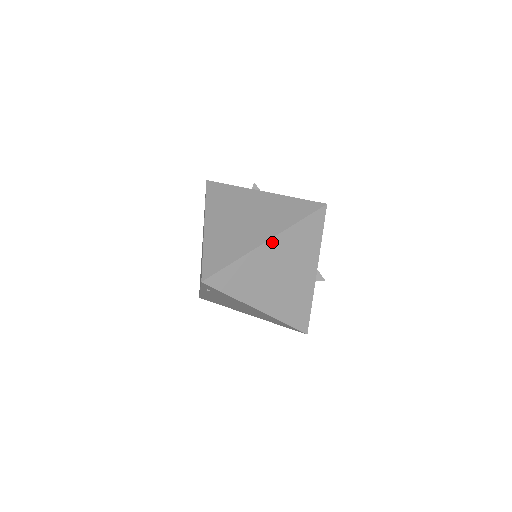
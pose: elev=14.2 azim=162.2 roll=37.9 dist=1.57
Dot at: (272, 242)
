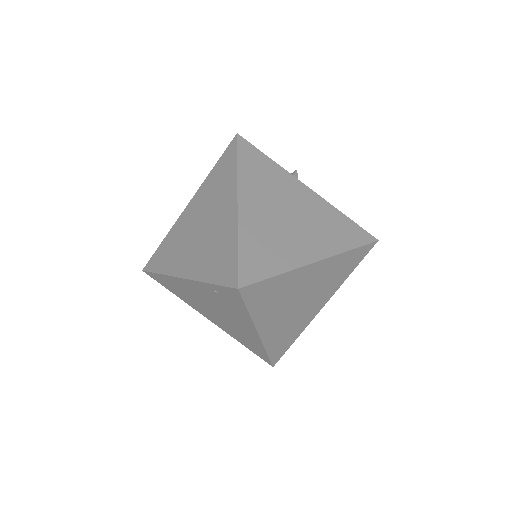
Dot at: (320, 263)
